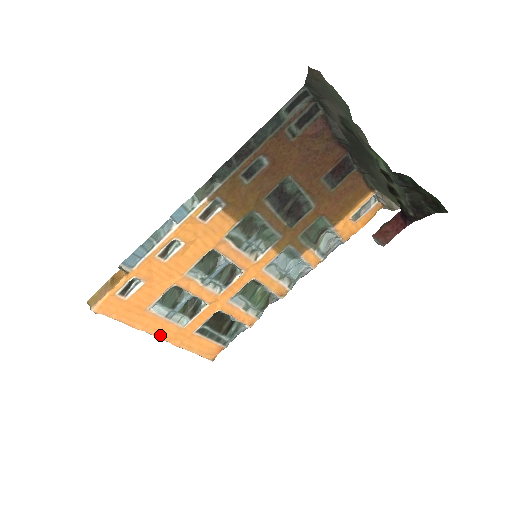
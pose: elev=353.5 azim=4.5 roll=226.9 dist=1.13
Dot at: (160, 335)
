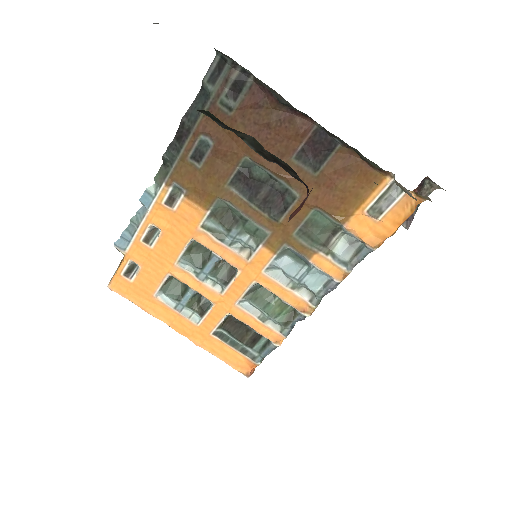
Dot at: (176, 328)
